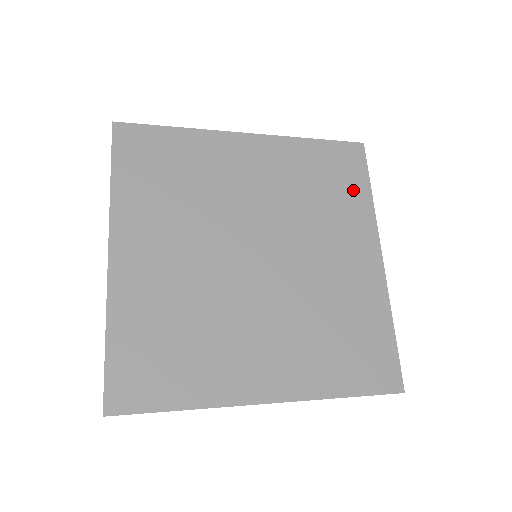
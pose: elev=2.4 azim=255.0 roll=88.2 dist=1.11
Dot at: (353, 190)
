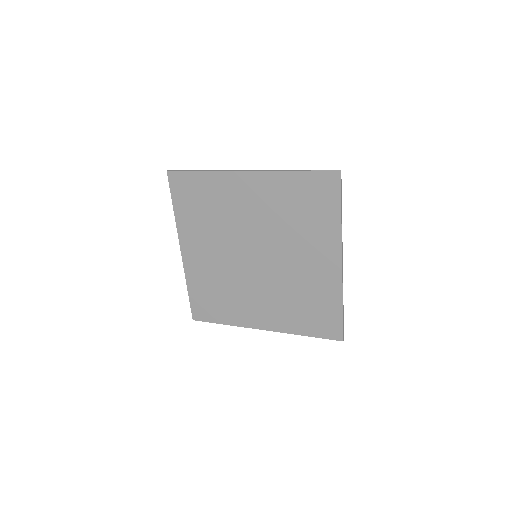
Dot at: (325, 213)
